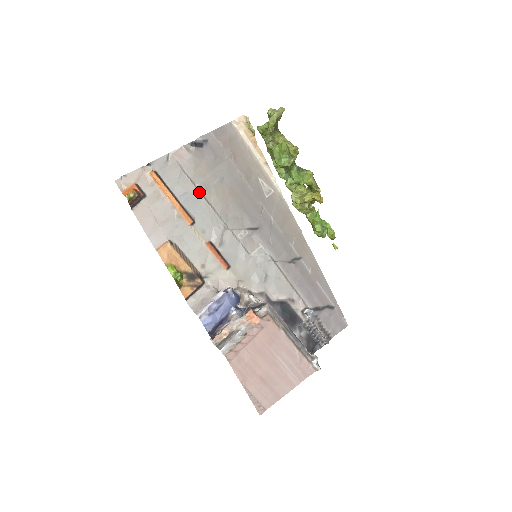
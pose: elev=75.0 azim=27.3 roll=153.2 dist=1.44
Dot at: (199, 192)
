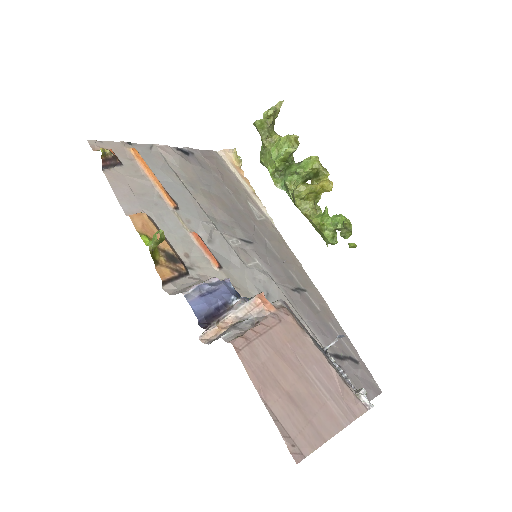
Dot at: (184, 186)
